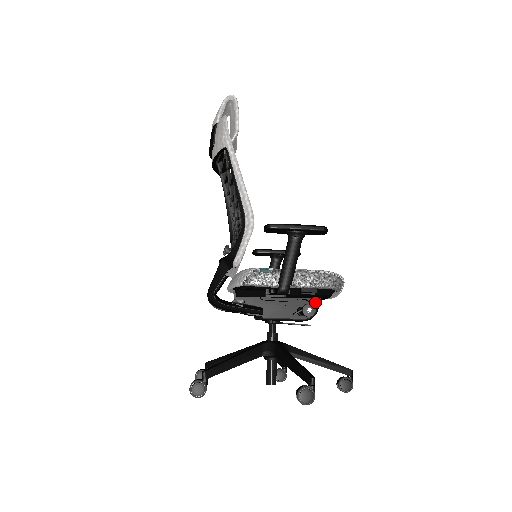
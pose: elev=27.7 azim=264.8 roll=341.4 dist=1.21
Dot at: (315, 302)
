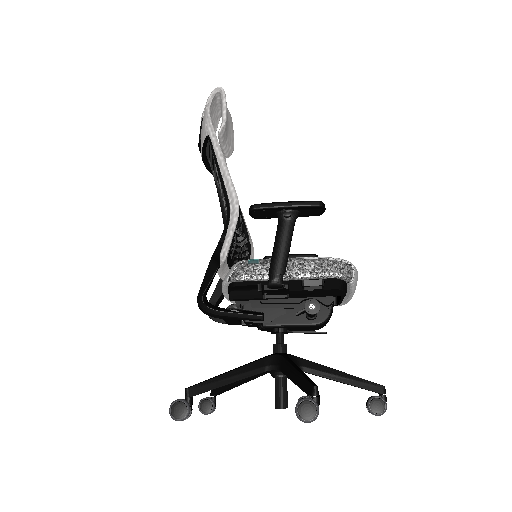
Dot at: (326, 301)
